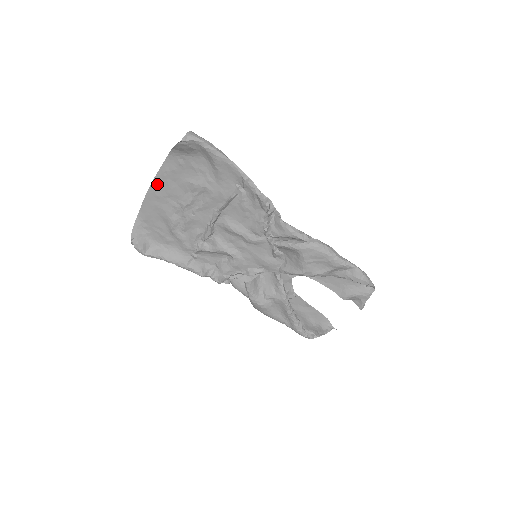
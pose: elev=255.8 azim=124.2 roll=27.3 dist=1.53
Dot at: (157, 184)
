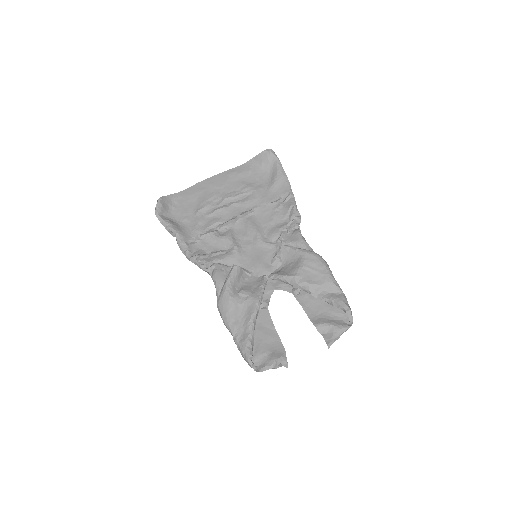
Dot at: (218, 178)
